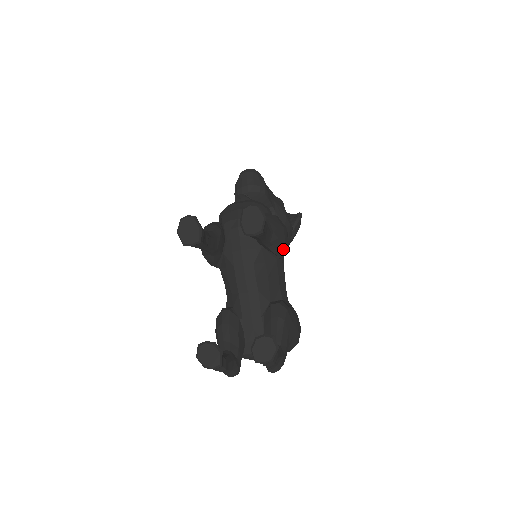
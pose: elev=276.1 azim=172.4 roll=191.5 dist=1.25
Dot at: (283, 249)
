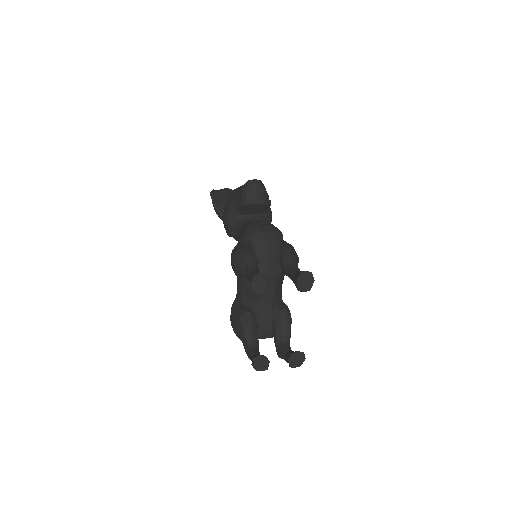
Dot at: occluded
